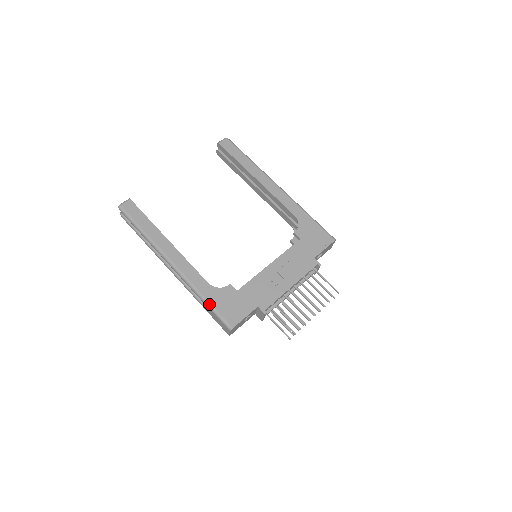
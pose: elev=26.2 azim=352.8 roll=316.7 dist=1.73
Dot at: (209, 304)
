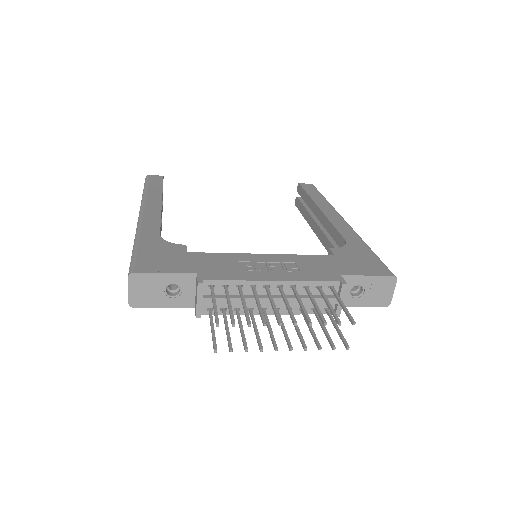
Dot at: (136, 246)
